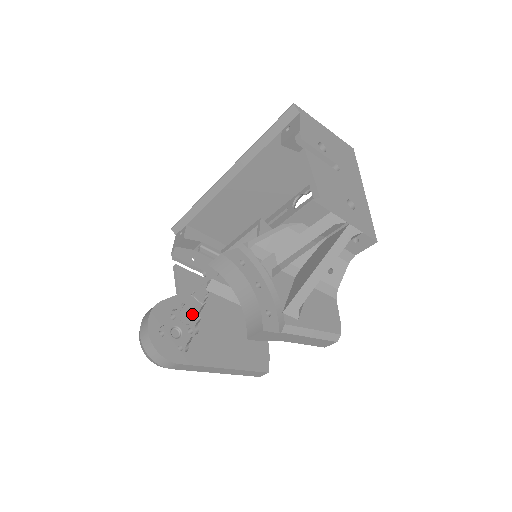
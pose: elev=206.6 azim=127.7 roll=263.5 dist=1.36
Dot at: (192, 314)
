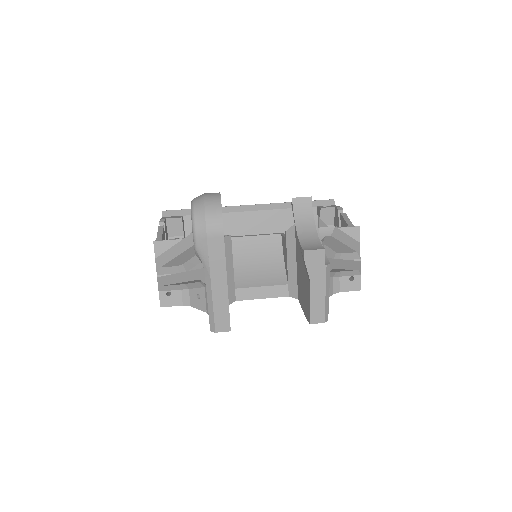
Dot at: occluded
